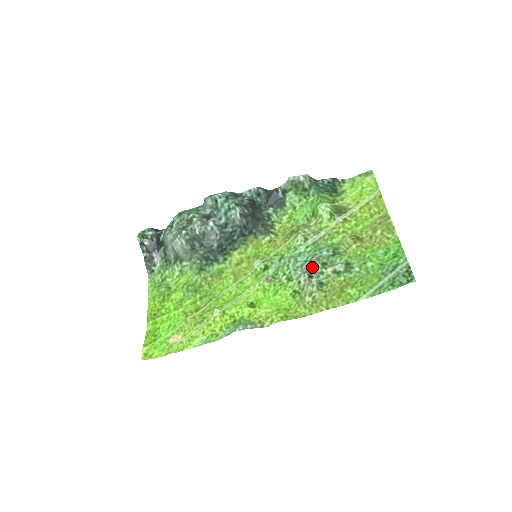
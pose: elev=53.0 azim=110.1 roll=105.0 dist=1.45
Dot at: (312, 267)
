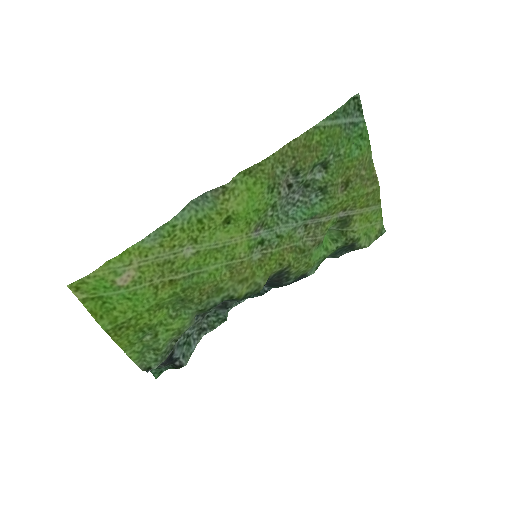
Dot at: (295, 193)
